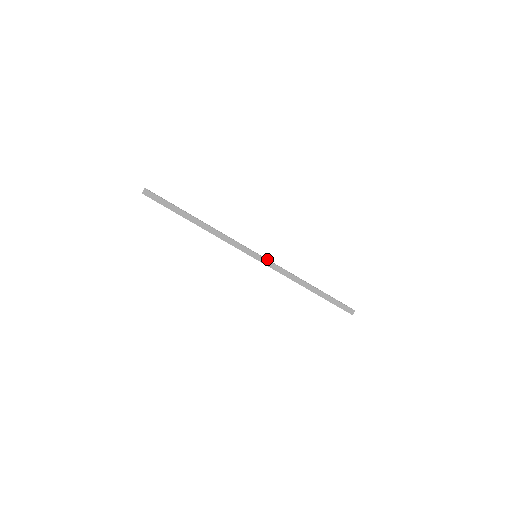
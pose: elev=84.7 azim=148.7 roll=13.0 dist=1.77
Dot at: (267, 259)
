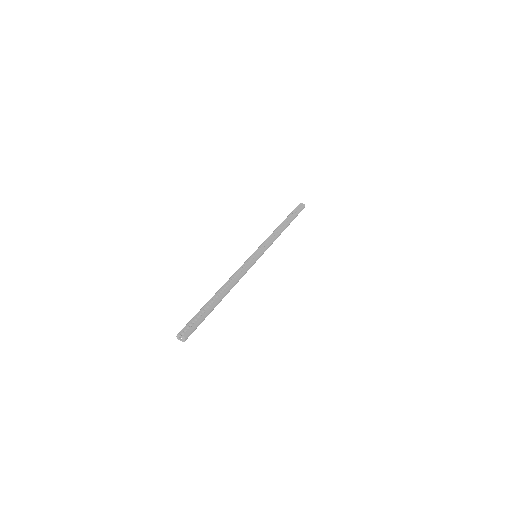
Dot at: (260, 247)
